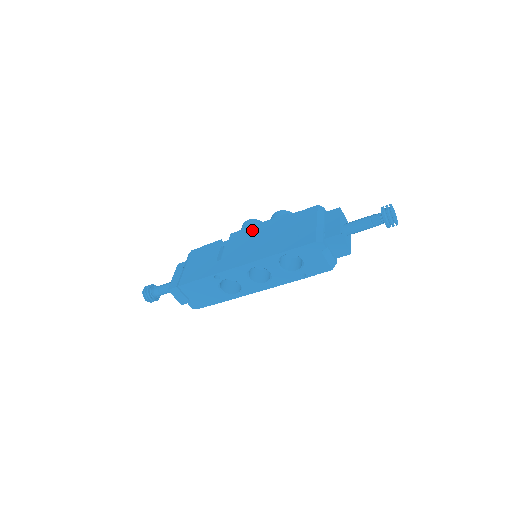
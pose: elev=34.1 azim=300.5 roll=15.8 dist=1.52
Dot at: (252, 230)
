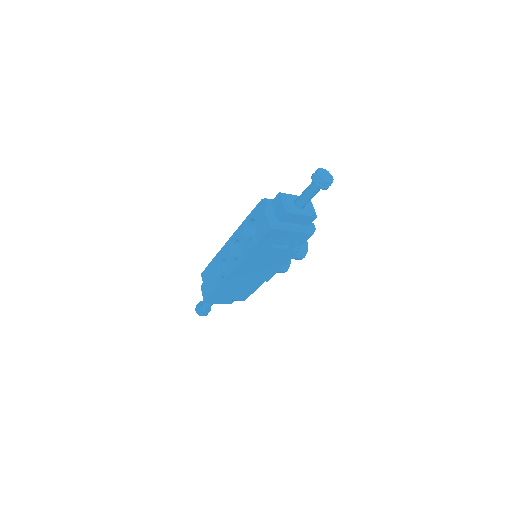
Dot at: occluded
